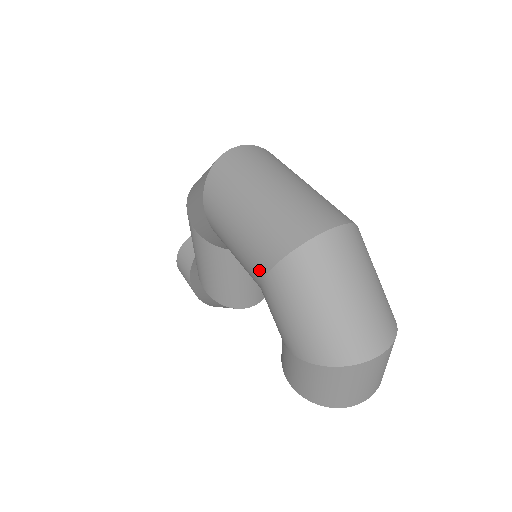
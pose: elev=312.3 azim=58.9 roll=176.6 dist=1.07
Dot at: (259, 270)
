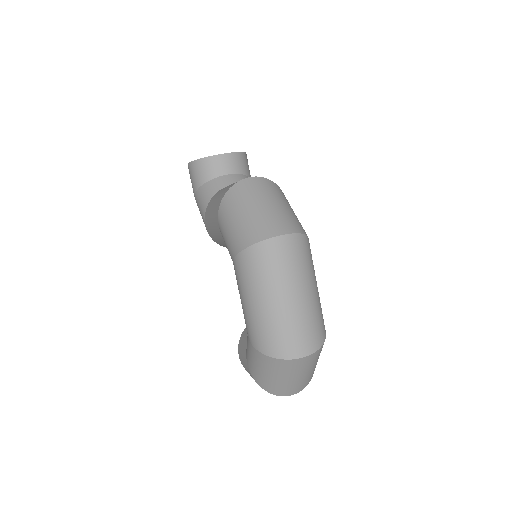
Dot at: (252, 340)
